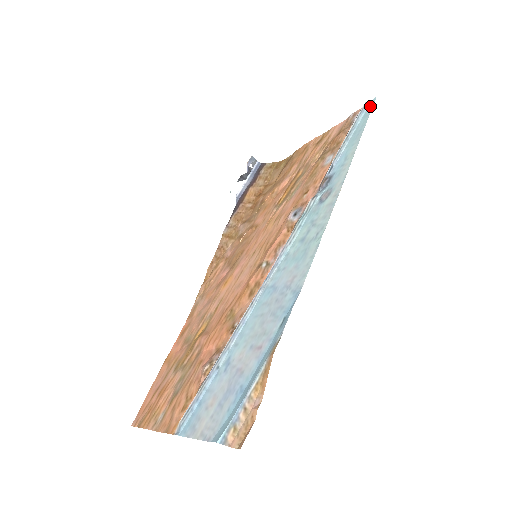
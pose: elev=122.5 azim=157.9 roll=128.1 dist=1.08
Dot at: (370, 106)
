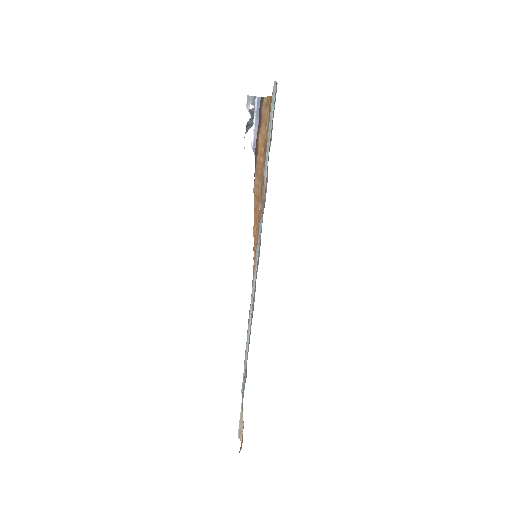
Dot at: (274, 96)
